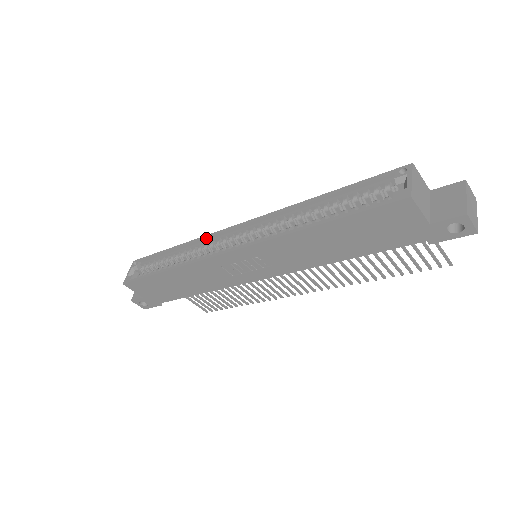
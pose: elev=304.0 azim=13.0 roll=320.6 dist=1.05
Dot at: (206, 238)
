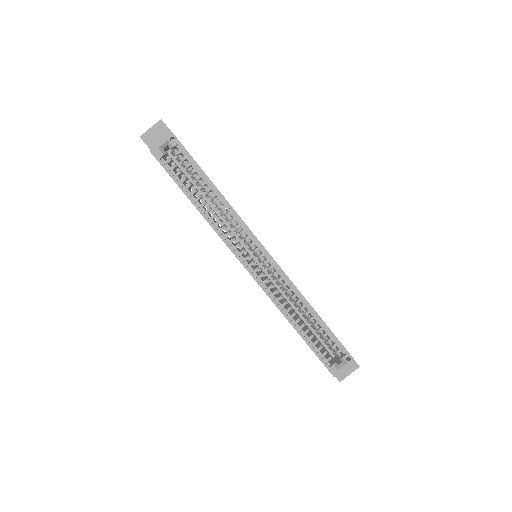
Dot at: (242, 224)
